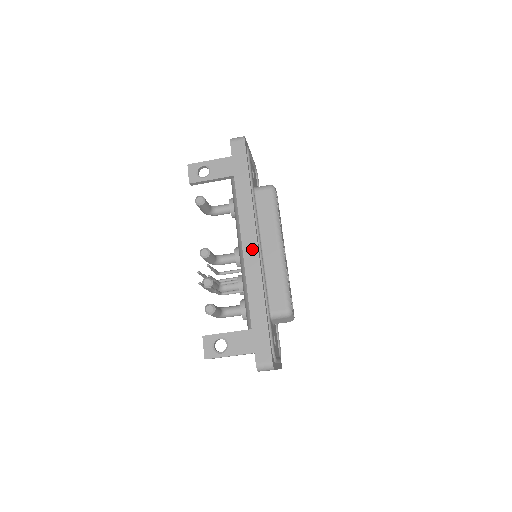
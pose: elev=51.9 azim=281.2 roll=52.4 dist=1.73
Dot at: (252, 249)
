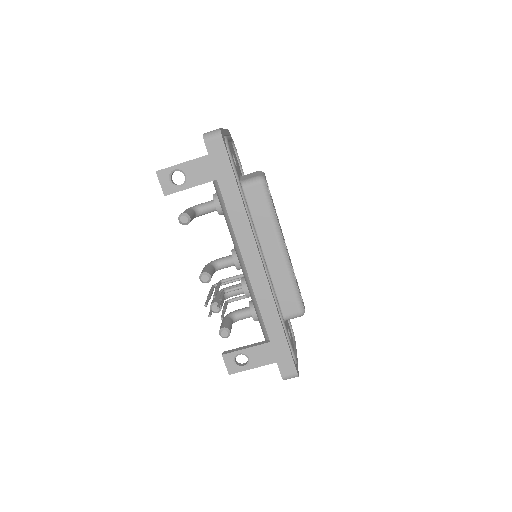
Dot at: (257, 270)
